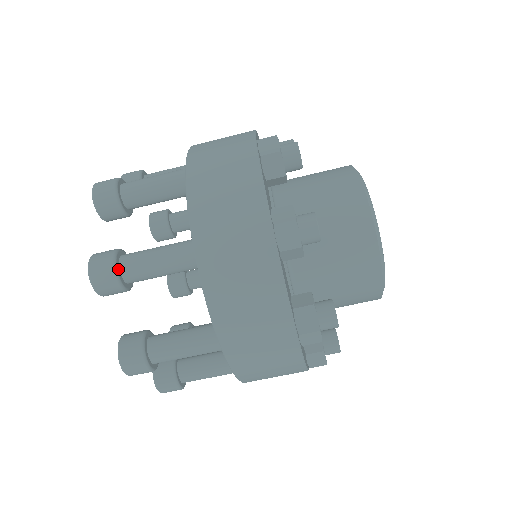
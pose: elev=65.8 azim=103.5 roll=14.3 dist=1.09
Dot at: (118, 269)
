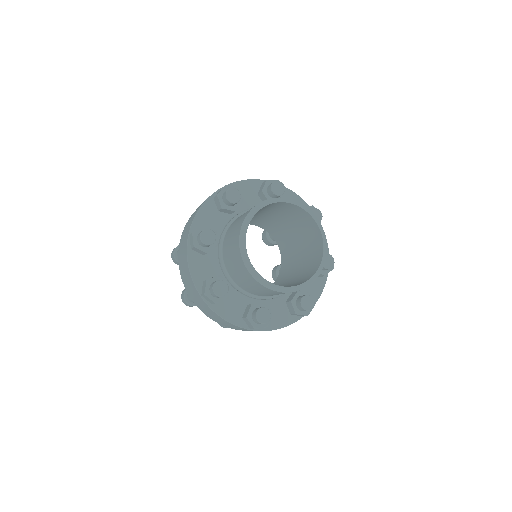
Dot at: occluded
